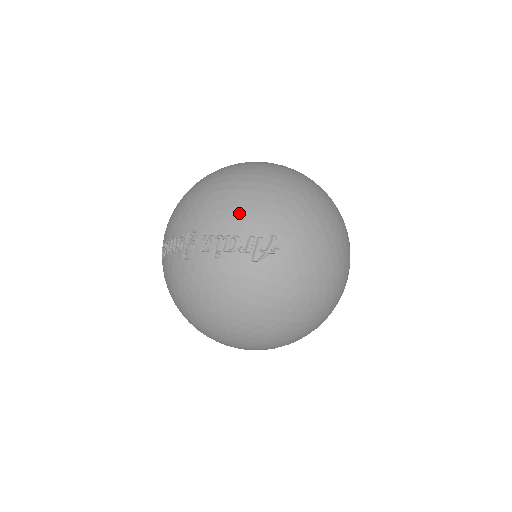
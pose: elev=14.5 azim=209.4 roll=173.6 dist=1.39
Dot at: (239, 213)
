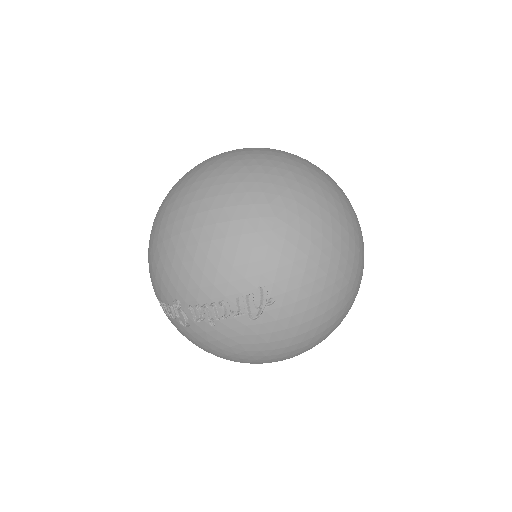
Dot at: (214, 275)
